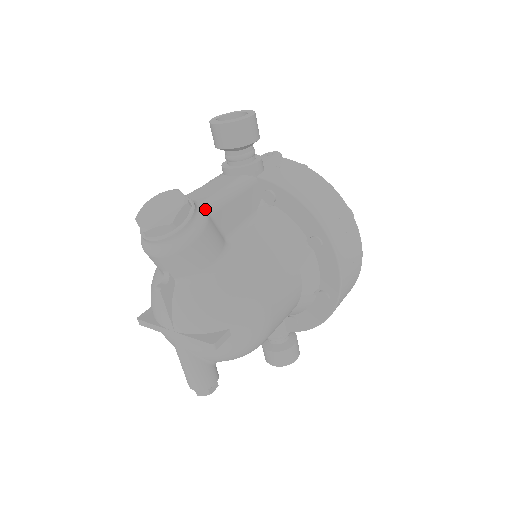
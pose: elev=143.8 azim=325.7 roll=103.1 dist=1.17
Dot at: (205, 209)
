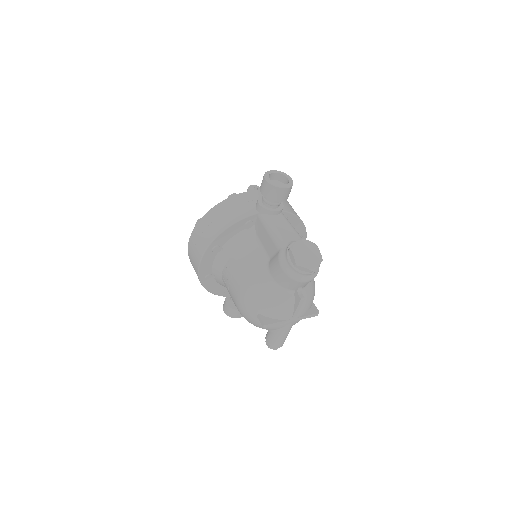
Dot at: occluded
